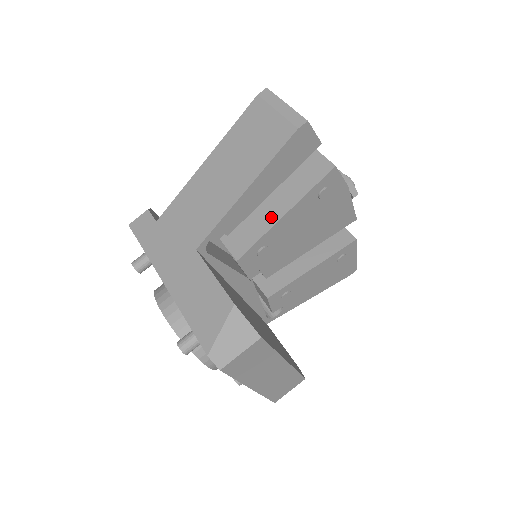
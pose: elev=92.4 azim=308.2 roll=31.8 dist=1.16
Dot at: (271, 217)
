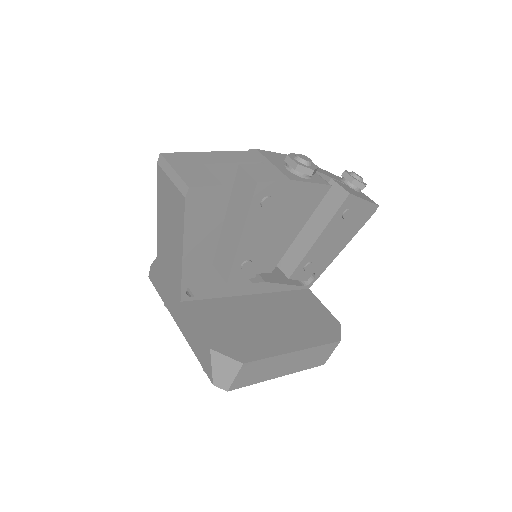
Dot at: (233, 241)
